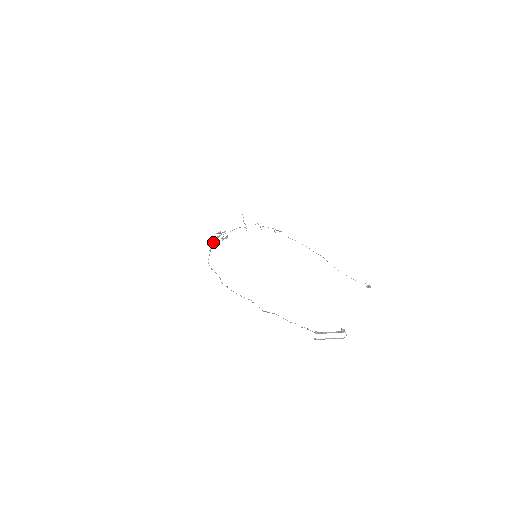
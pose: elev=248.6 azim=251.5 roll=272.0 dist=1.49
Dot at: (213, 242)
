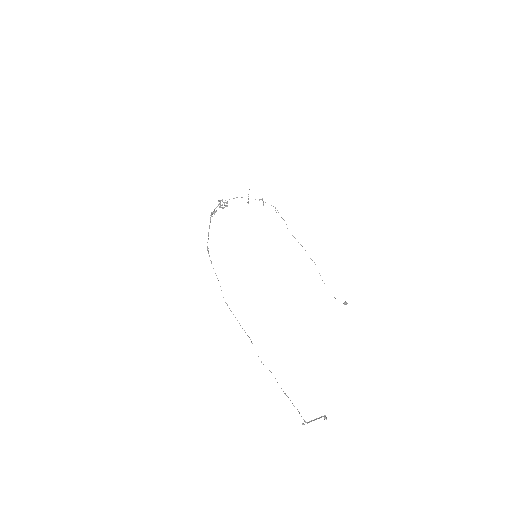
Dot at: (213, 212)
